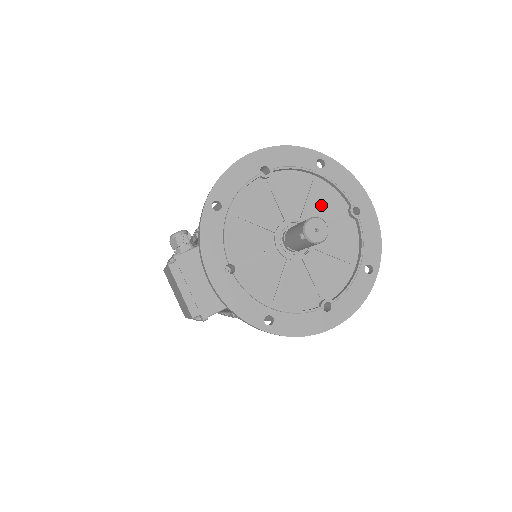
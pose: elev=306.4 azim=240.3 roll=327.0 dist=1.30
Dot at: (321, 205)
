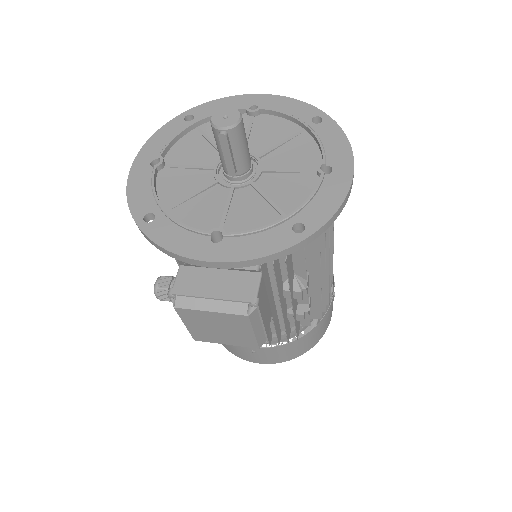
Dot at: occluded
